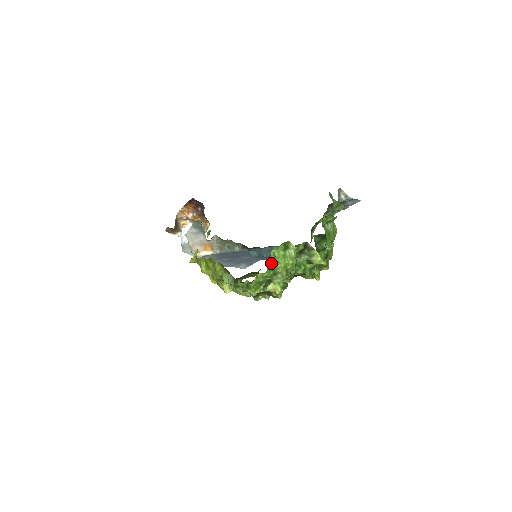
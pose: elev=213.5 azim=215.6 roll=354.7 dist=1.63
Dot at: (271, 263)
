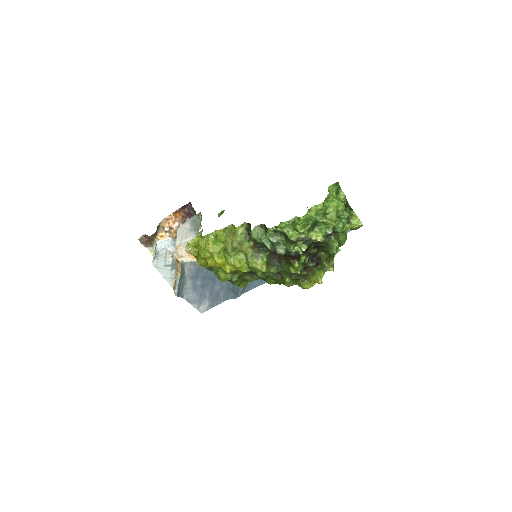
Dot at: (328, 196)
